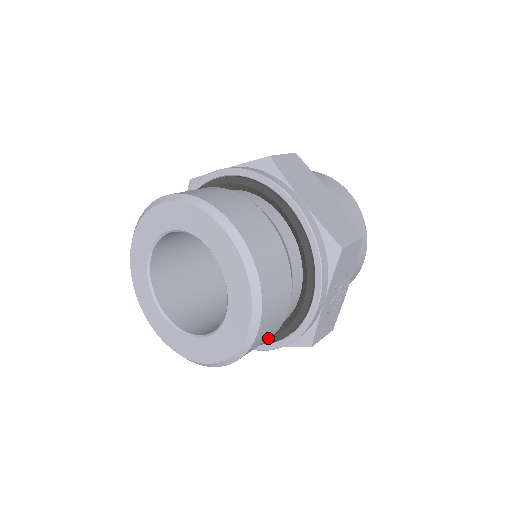
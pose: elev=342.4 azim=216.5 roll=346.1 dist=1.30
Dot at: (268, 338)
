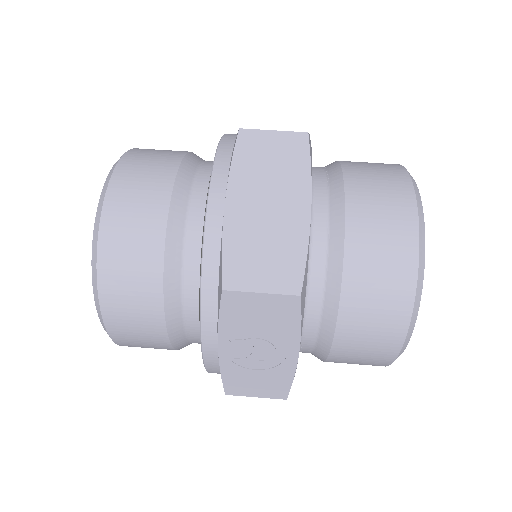
Dot at: (160, 346)
